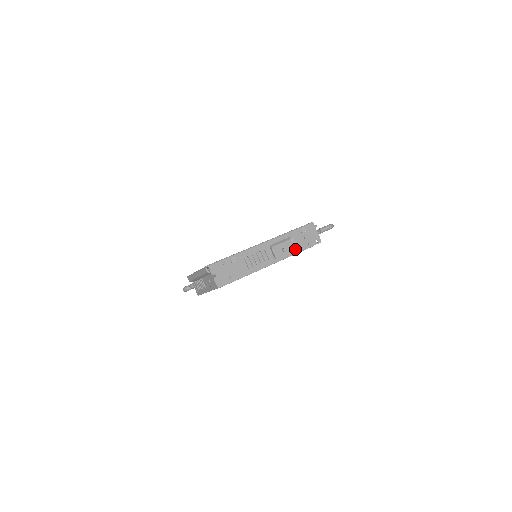
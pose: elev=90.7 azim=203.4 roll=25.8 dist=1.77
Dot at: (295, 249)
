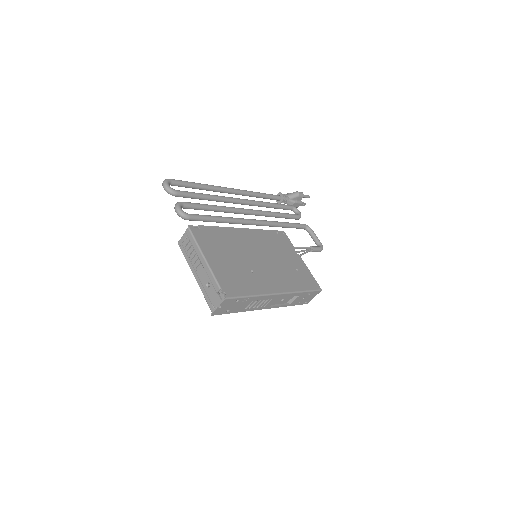
Dot at: (288, 302)
